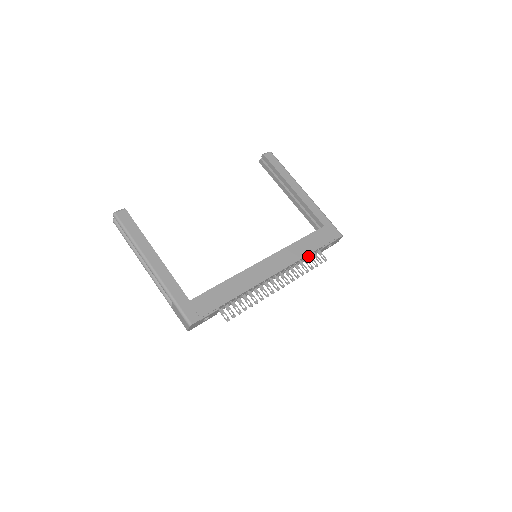
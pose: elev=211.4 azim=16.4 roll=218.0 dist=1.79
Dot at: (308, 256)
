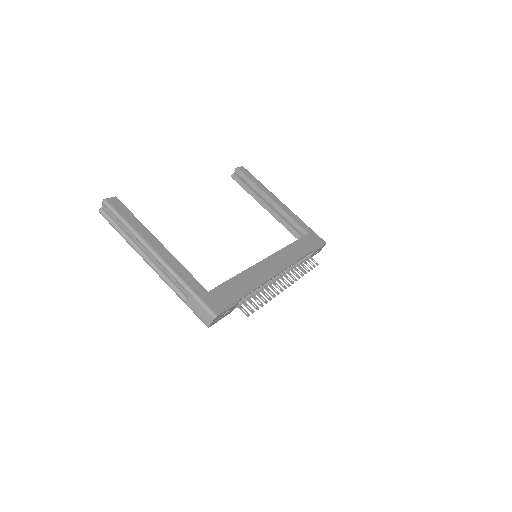
Dot at: (303, 258)
